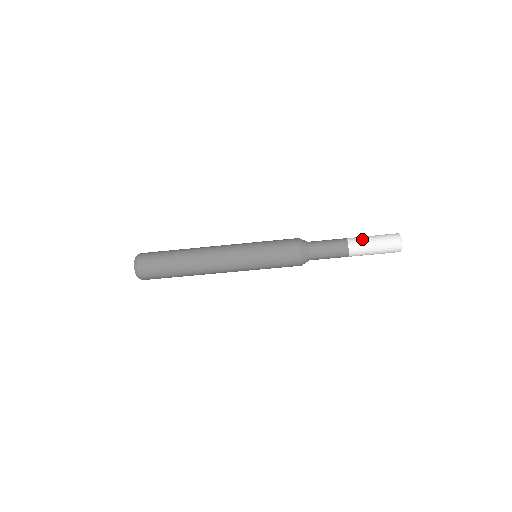
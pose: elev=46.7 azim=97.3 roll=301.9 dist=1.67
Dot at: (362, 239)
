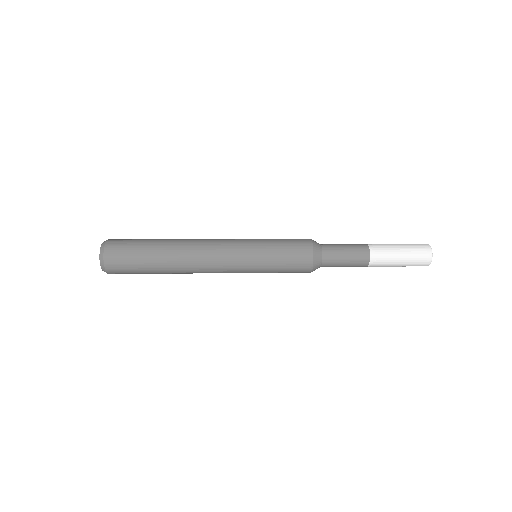
Dot at: (386, 266)
